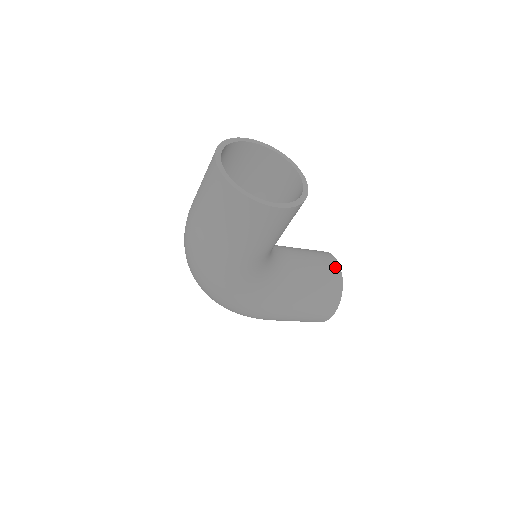
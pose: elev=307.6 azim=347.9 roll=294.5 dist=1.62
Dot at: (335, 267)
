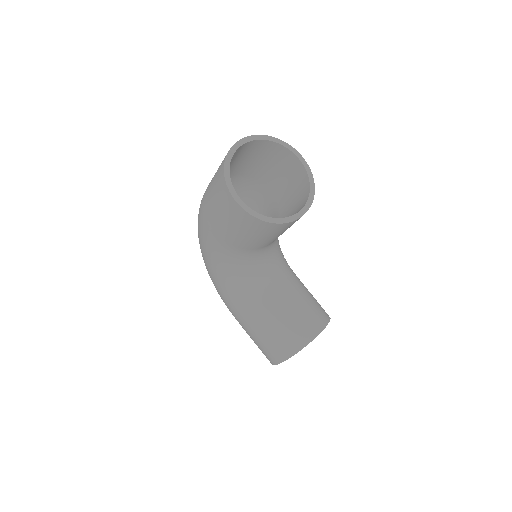
Dot at: (313, 331)
